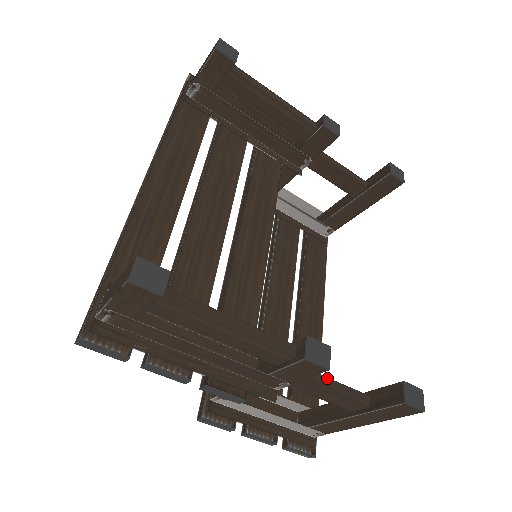
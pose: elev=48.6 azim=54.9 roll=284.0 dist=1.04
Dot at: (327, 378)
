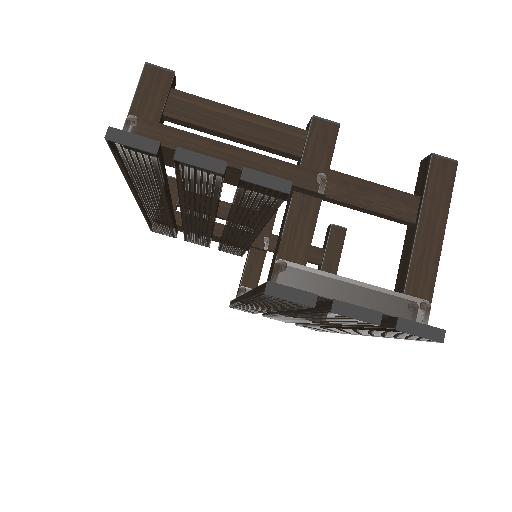
Dot at: occluded
